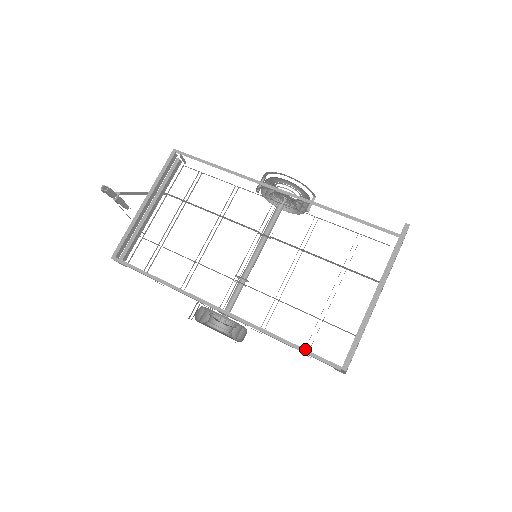
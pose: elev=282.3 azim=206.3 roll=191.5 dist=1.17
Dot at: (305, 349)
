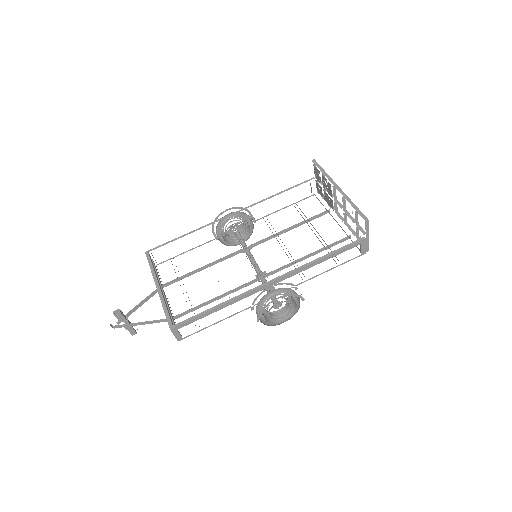
Dot at: (338, 249)
